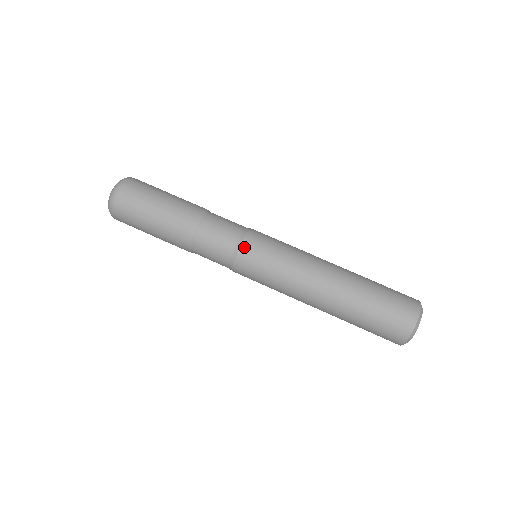
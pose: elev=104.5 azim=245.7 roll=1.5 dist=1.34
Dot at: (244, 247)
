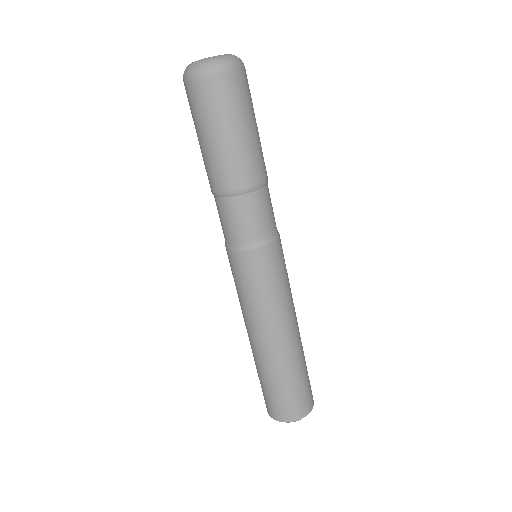
Dot at: (228, 253)
